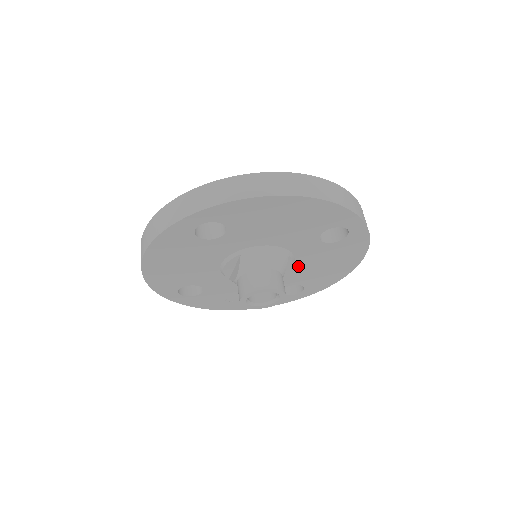
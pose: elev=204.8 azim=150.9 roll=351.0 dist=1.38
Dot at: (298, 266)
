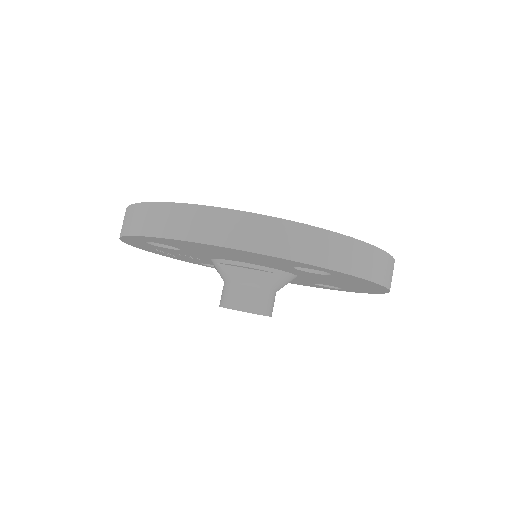
Dot at: occluded
